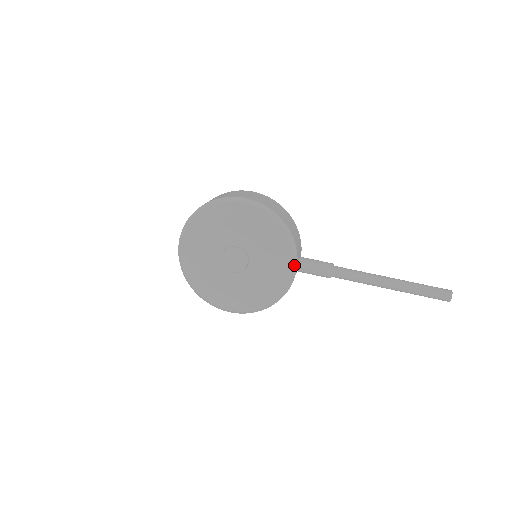
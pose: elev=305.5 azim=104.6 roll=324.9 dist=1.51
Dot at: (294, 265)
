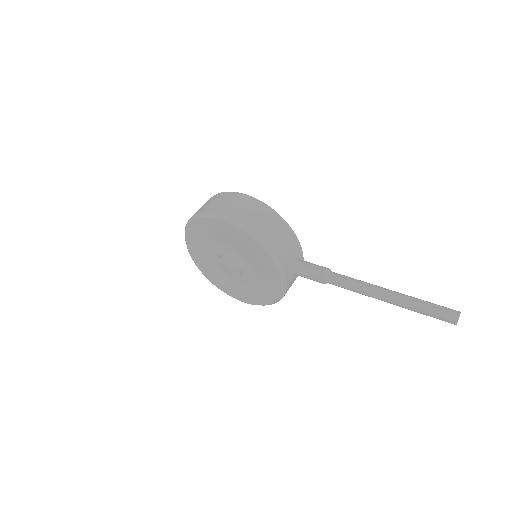
Dot at: (282, 276)
